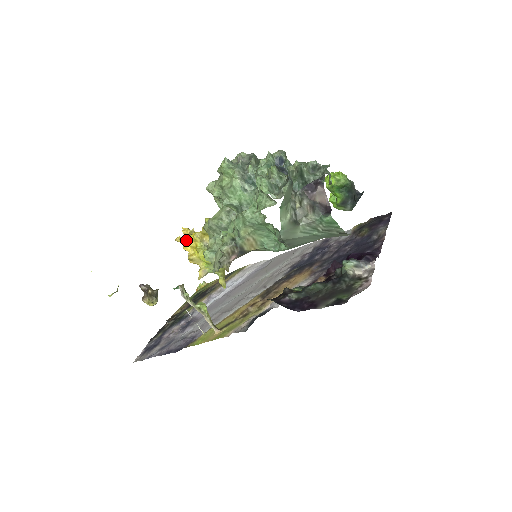
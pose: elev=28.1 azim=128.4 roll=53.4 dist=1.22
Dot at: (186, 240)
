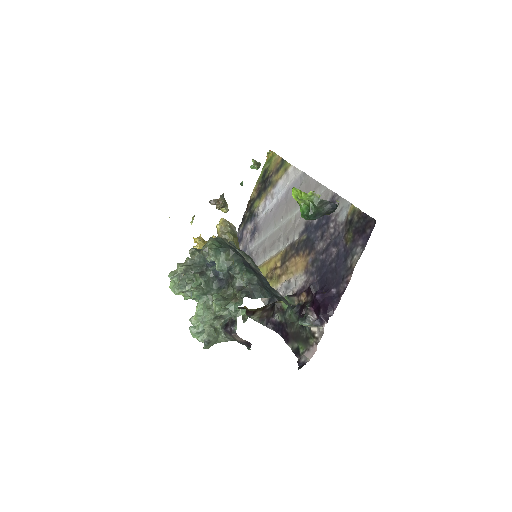
Dot at: occluded
